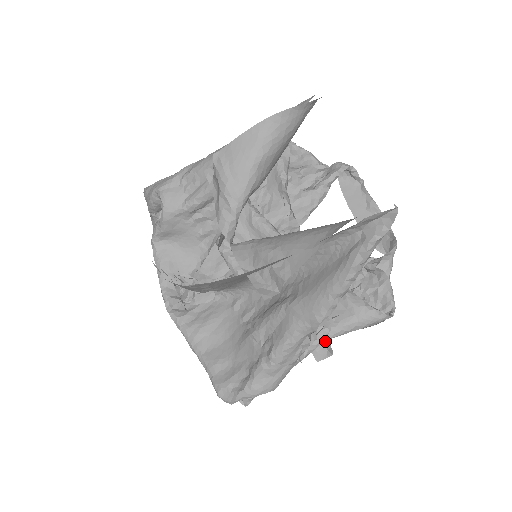
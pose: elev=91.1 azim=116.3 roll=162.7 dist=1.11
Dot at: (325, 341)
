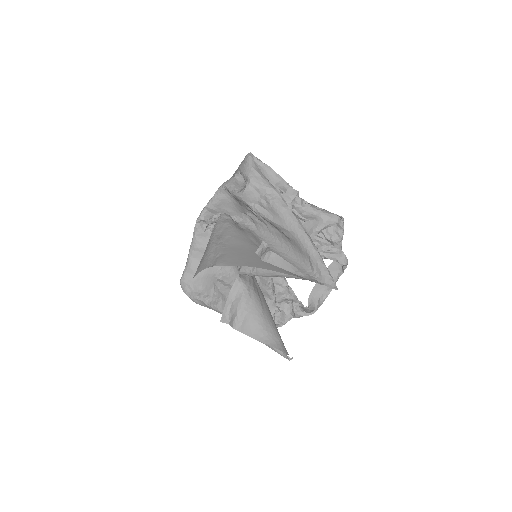
Dot at: occluded
